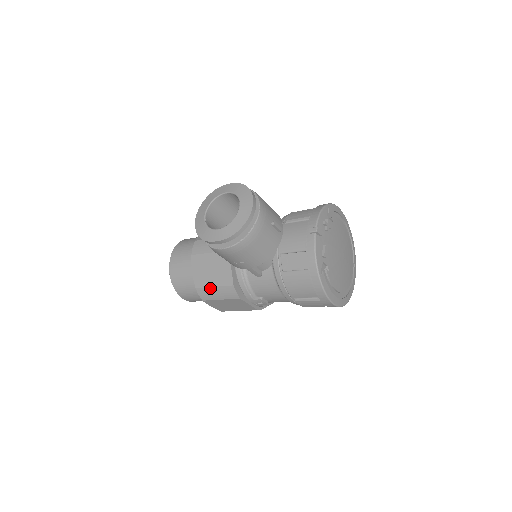
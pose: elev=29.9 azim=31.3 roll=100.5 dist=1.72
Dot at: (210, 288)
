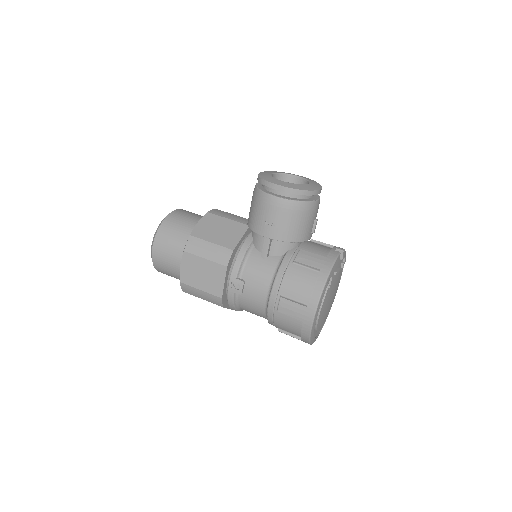
Dot at: (206, 242)
